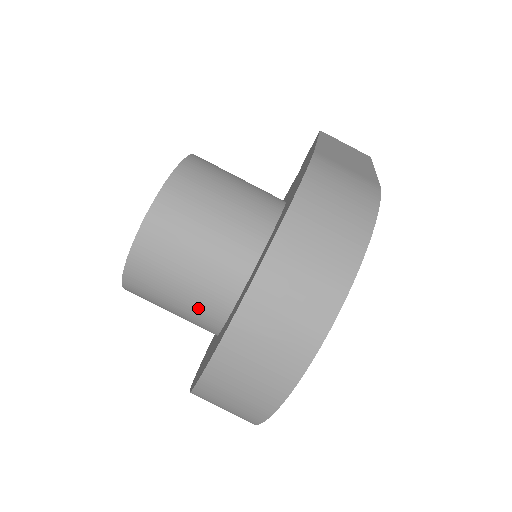
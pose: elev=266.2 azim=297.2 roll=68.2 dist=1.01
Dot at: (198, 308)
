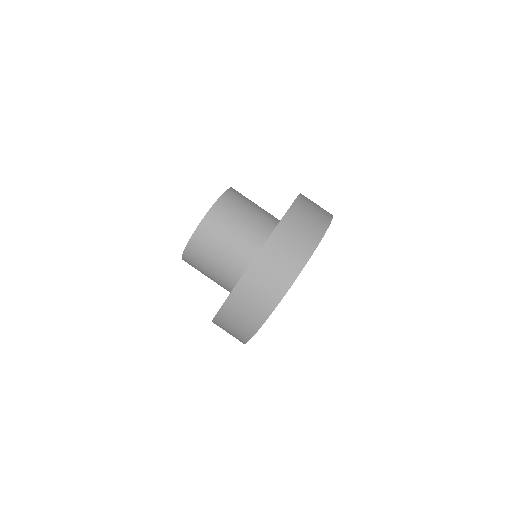
Dot at: (249, 235)
